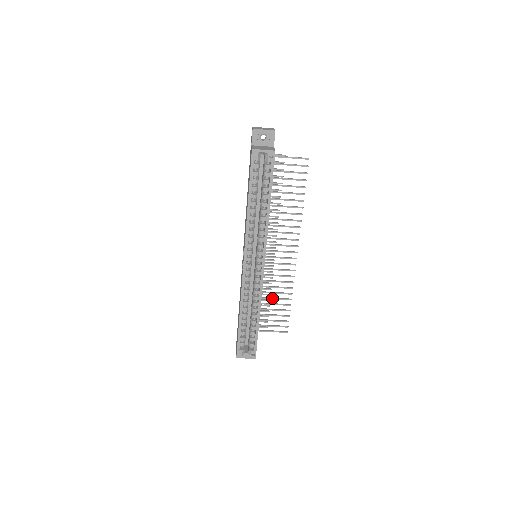
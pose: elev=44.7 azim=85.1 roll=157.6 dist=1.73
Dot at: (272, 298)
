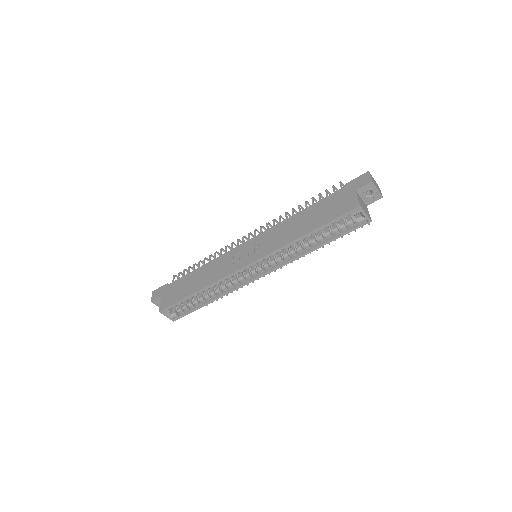
Dot at: occluded
